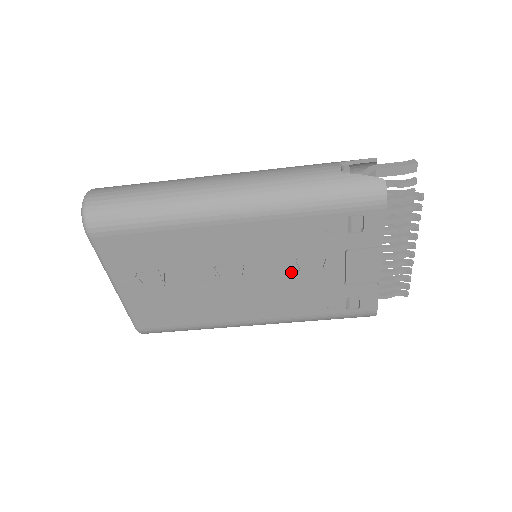
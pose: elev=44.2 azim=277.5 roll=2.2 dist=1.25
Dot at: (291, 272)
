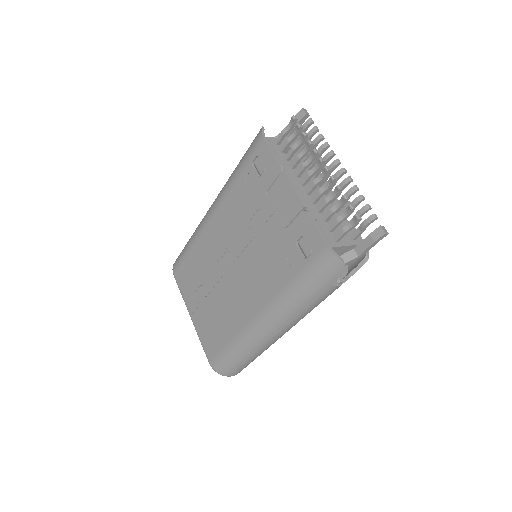
Dot at: (251, 240)
